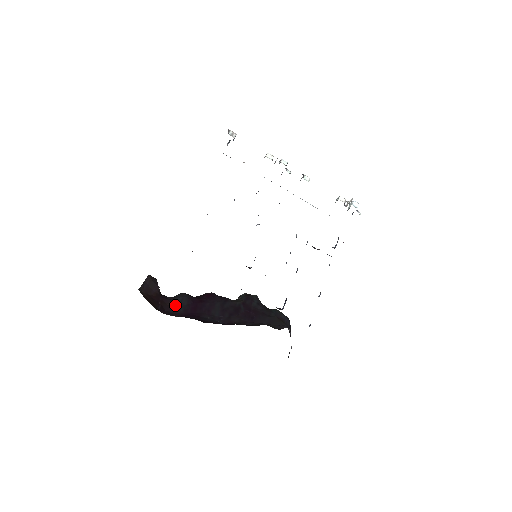
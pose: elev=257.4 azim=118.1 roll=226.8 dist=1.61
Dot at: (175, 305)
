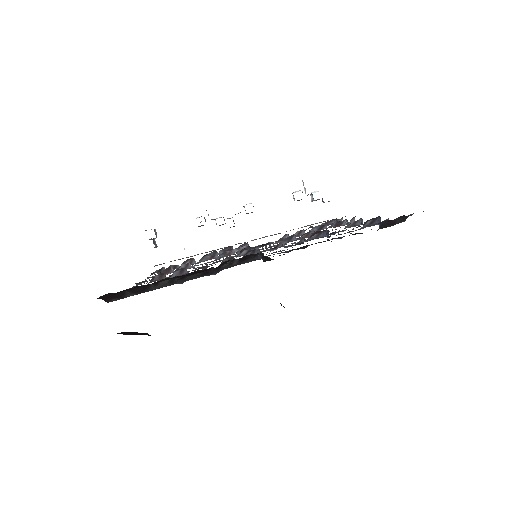
Dot at: occluded
